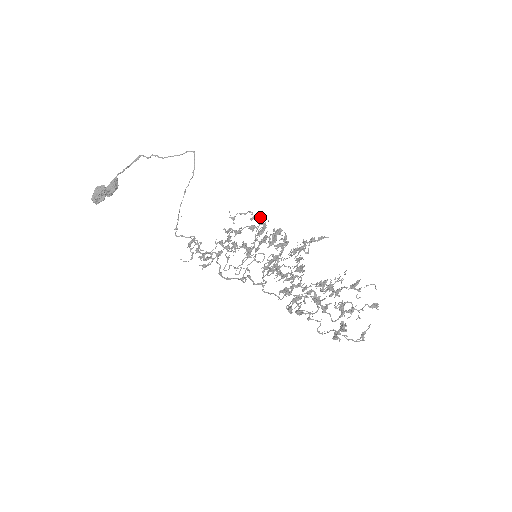
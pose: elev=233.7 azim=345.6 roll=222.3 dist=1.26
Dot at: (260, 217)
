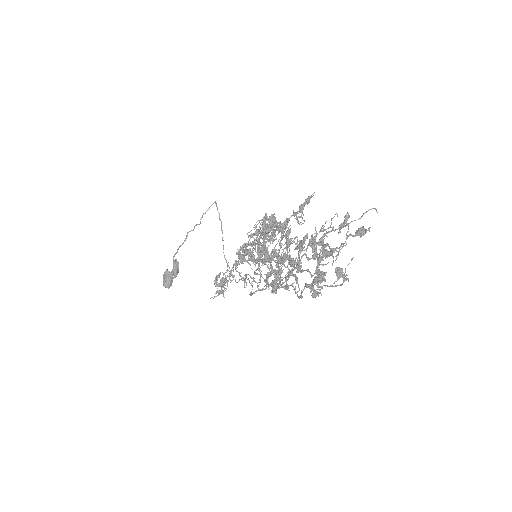
Dot at: (266, 219)
